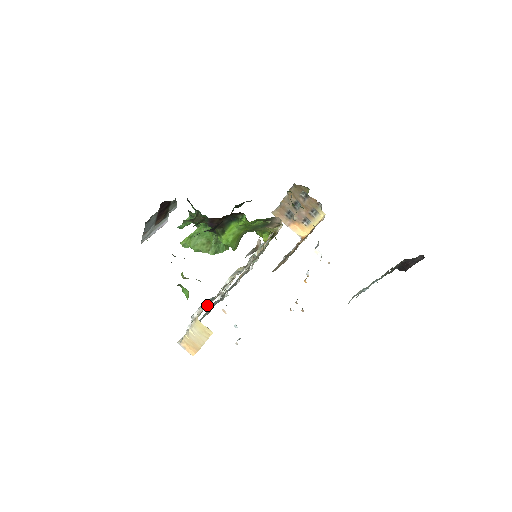
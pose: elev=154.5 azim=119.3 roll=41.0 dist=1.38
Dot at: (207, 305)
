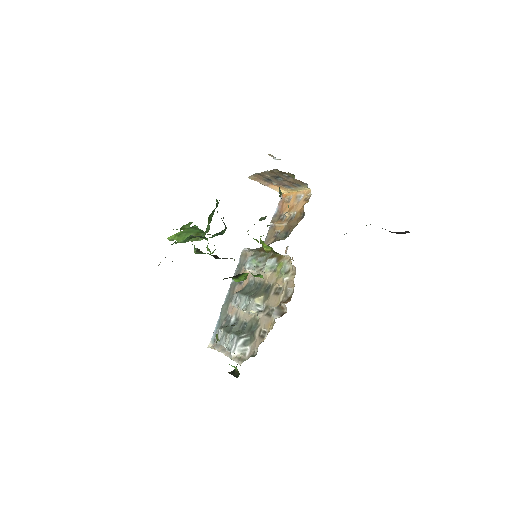
Dot at: (244, 351)
